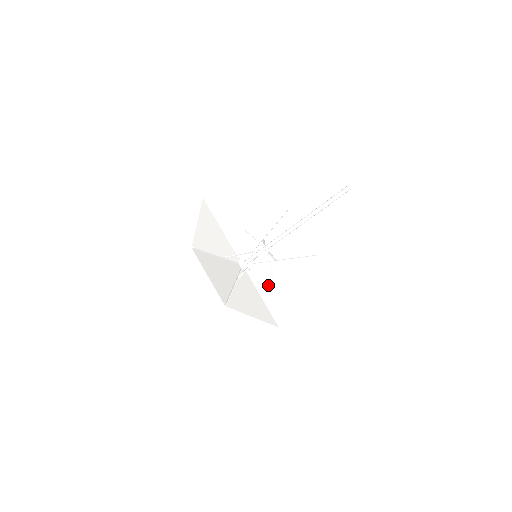
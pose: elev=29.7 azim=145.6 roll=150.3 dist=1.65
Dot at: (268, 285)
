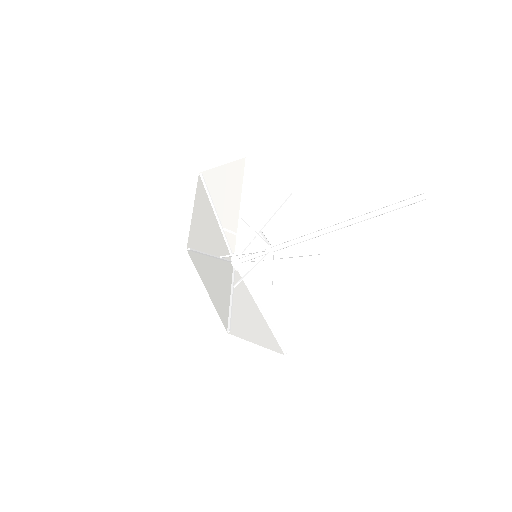
Dot at: (246, 297)
